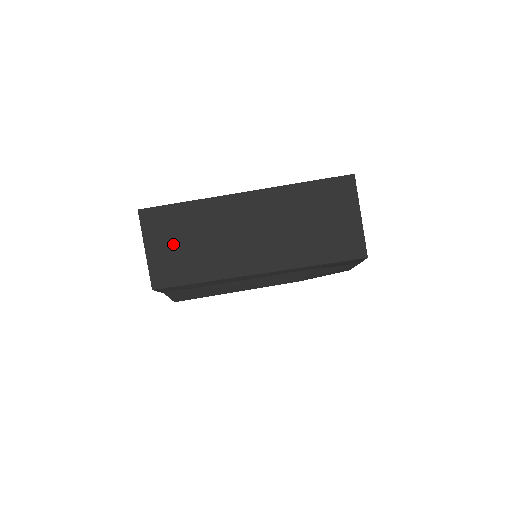
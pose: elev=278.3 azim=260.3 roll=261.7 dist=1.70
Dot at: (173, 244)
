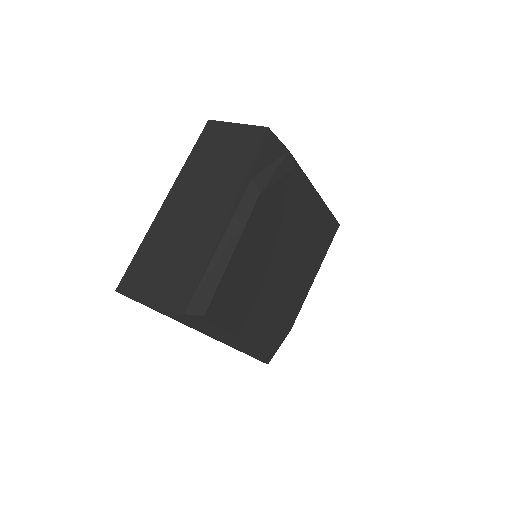
Dot at: (153, 277)
